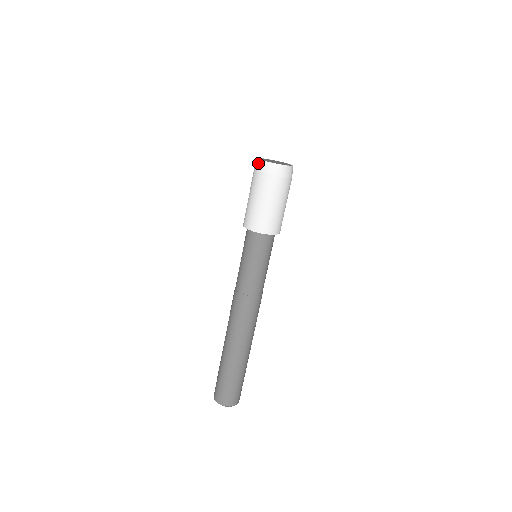
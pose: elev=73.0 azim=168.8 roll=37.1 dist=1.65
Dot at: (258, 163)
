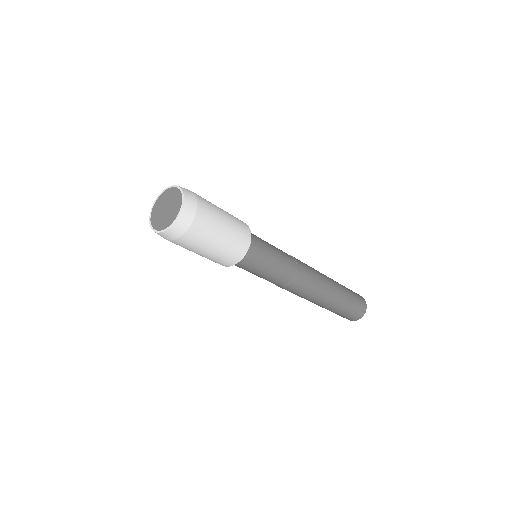
Dot at: occluded
